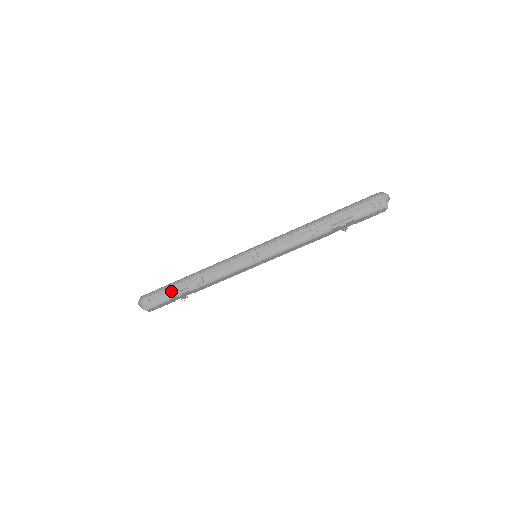
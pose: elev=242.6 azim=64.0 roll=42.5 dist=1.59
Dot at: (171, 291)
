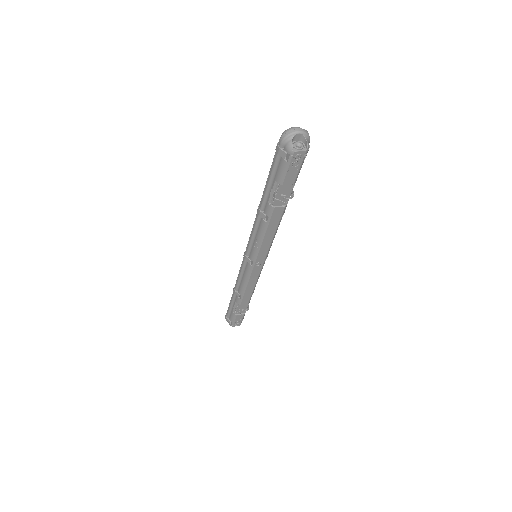
Dot at: (232, 307)
